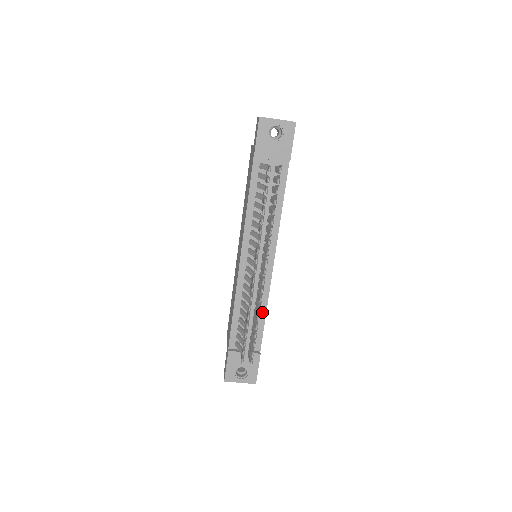
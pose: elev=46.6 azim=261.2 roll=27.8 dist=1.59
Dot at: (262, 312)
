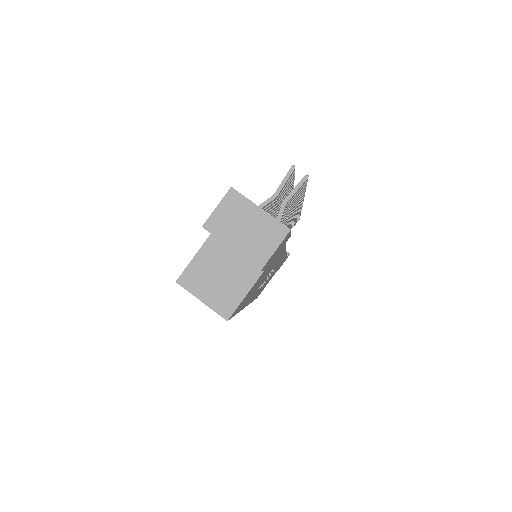
Dot at: occluded
